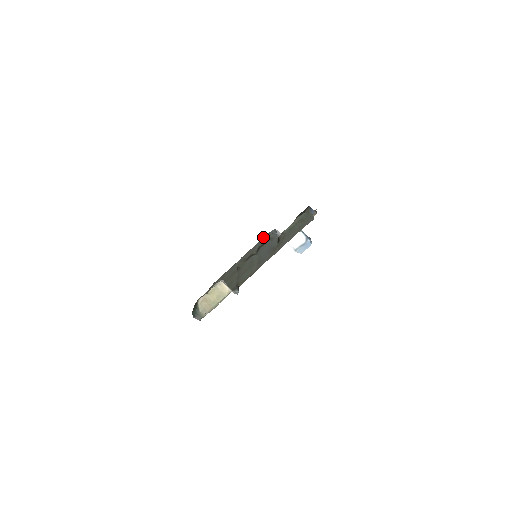
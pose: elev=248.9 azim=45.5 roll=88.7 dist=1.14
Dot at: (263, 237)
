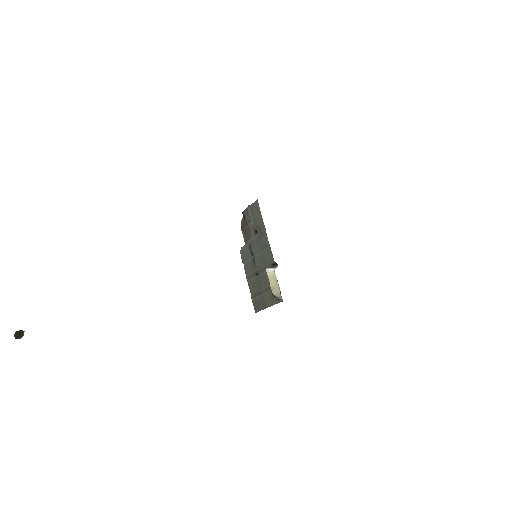
Dot at: occluded
